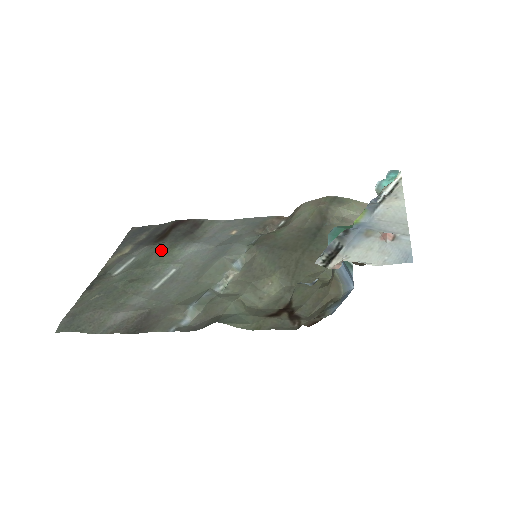
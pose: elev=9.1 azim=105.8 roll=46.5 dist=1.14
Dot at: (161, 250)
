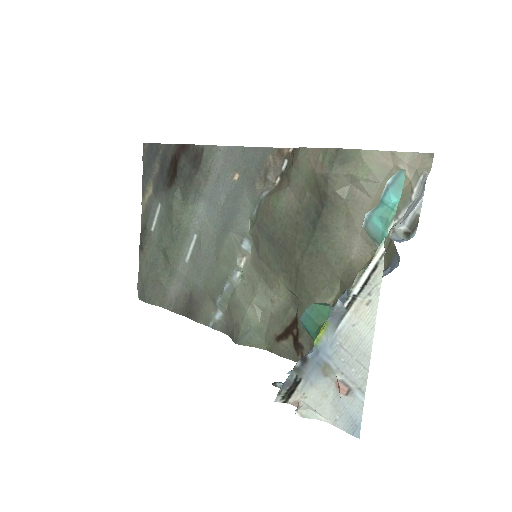
Dot at: (177, 204)
